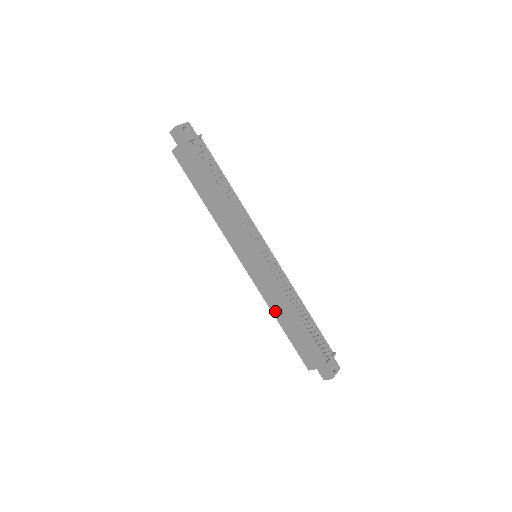
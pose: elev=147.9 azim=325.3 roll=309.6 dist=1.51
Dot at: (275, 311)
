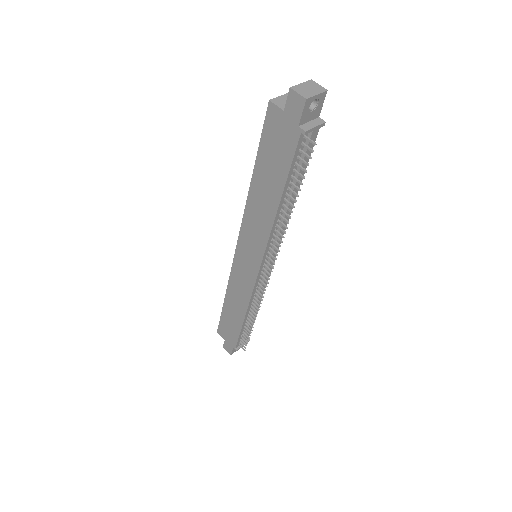
Dot at: (230, 295)
